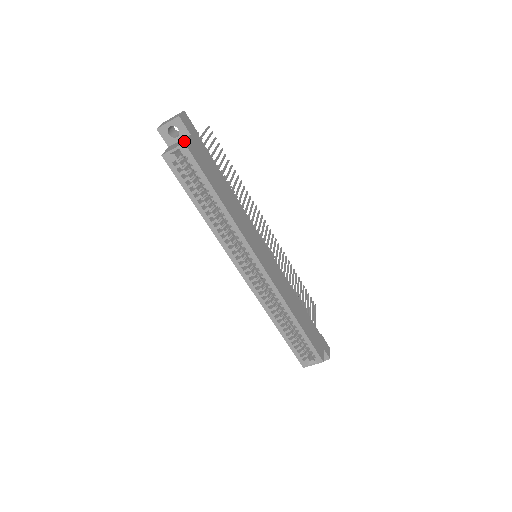
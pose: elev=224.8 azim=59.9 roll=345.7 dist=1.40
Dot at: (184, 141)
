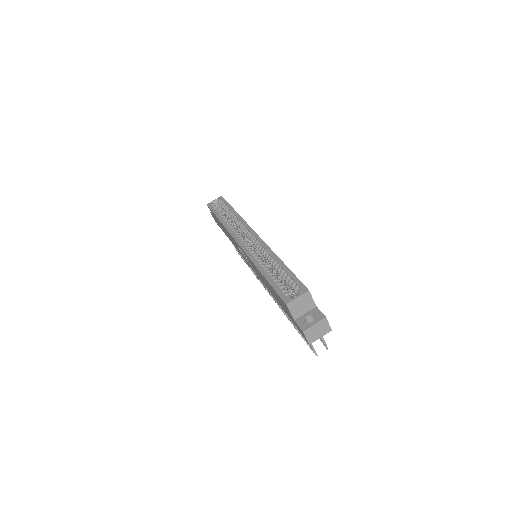
Dot at: occluded
